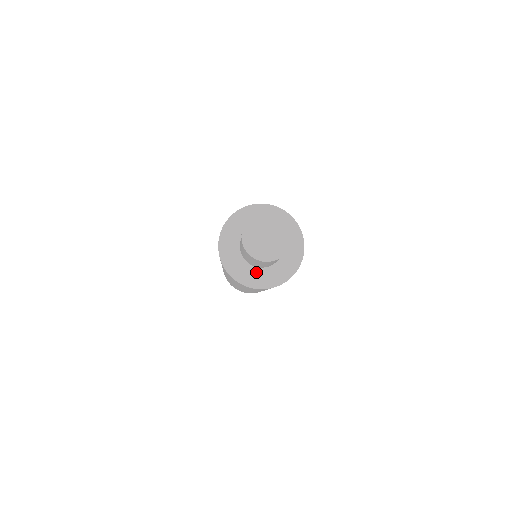
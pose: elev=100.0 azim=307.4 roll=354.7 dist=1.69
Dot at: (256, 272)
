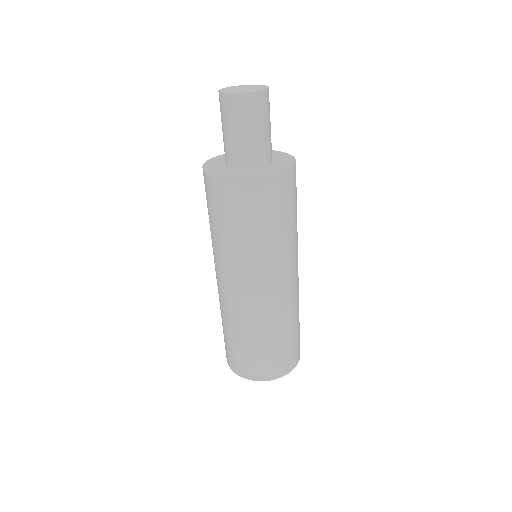
Dot at: (230, 171)
